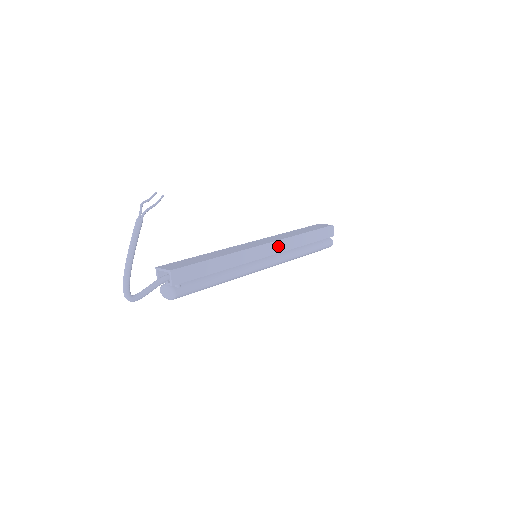
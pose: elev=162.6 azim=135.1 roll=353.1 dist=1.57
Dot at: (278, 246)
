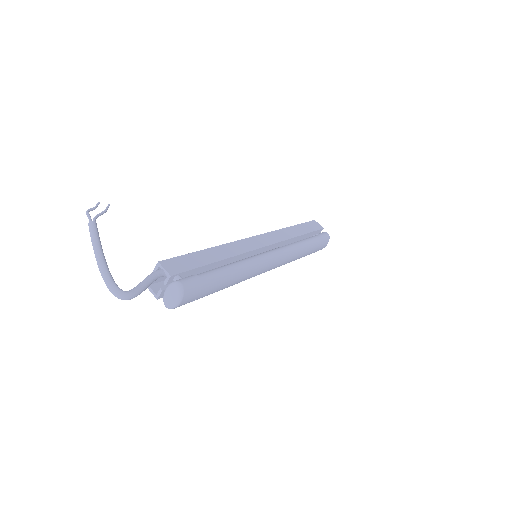
Dot at: (271, 238)
